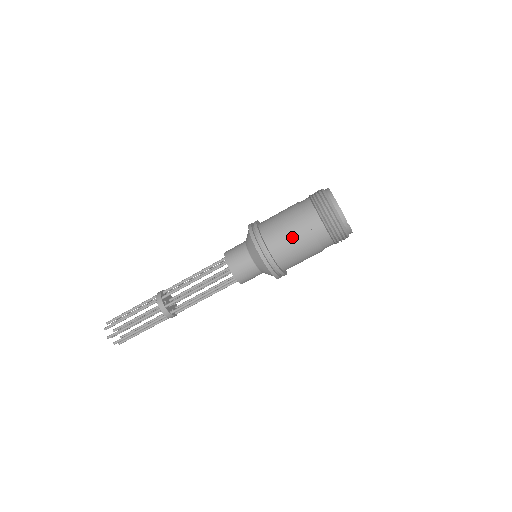
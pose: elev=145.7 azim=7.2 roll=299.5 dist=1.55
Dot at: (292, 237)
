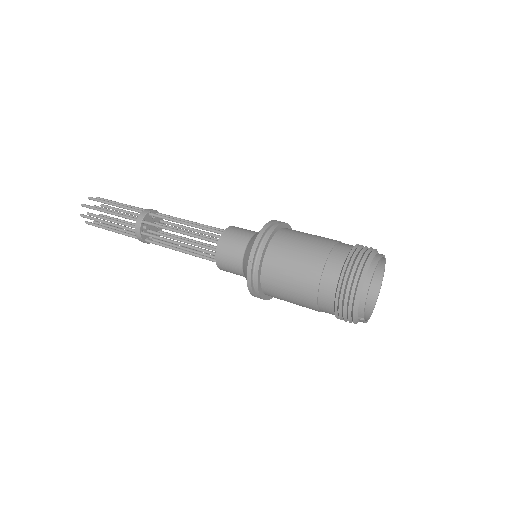
Dot at: (292, 286)
